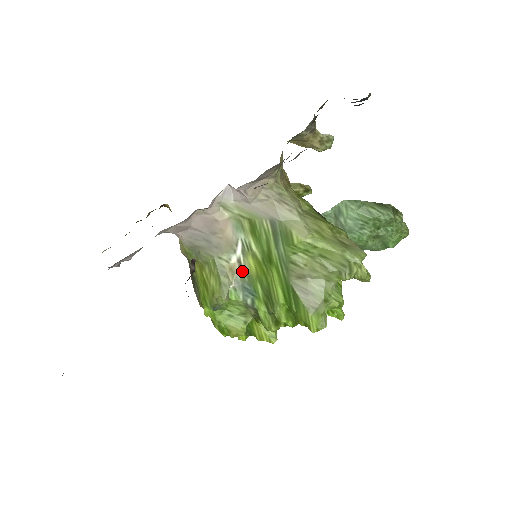
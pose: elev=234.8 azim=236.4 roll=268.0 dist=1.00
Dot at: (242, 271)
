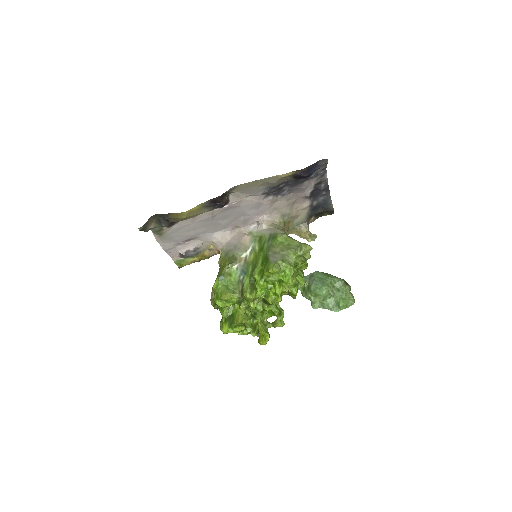
Dot at: (245, 262)
